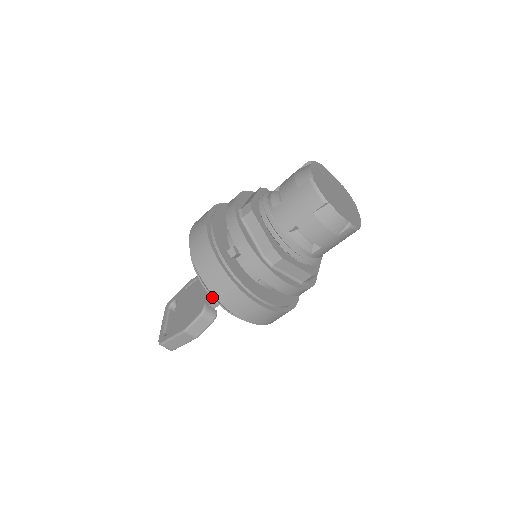
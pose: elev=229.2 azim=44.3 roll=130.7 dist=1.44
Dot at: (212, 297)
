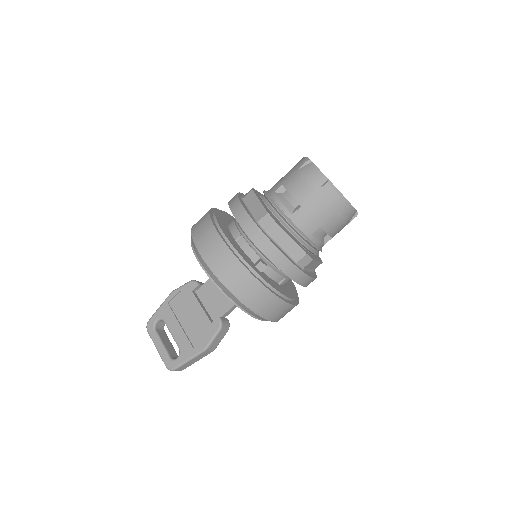
Dot at: (247, 313)
